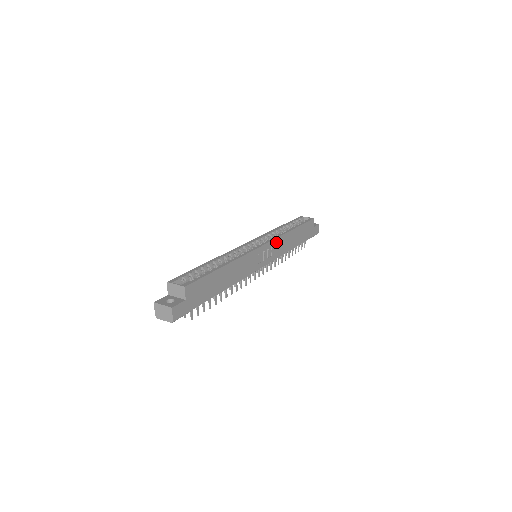
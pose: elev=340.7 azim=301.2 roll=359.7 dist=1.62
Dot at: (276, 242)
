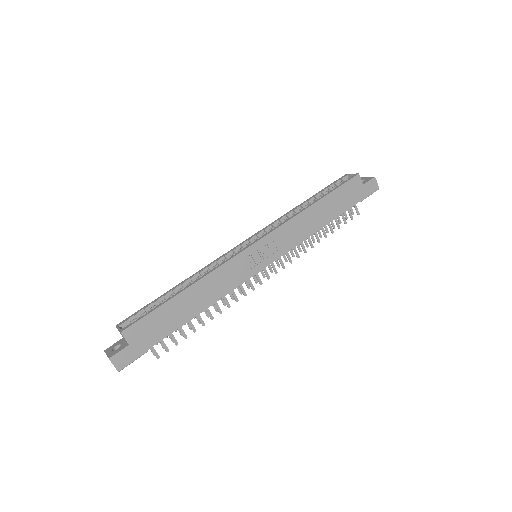
Dot at: (281, 231)
